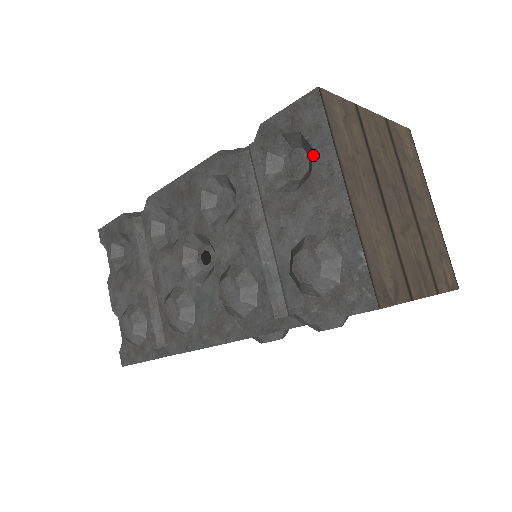
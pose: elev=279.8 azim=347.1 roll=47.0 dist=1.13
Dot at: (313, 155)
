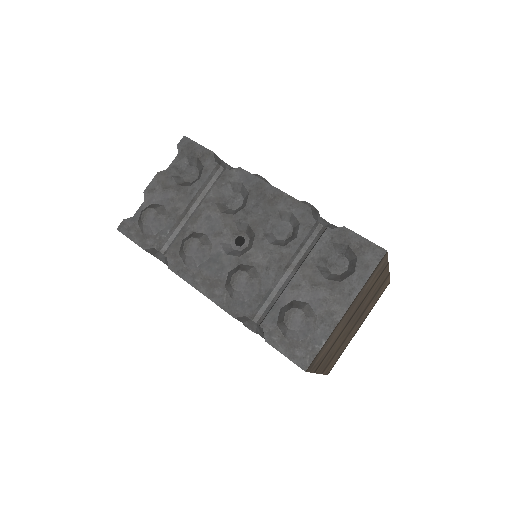
Dot at: (351, 275)
